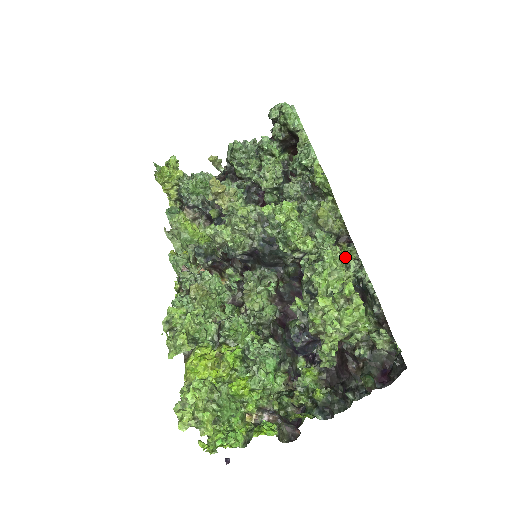
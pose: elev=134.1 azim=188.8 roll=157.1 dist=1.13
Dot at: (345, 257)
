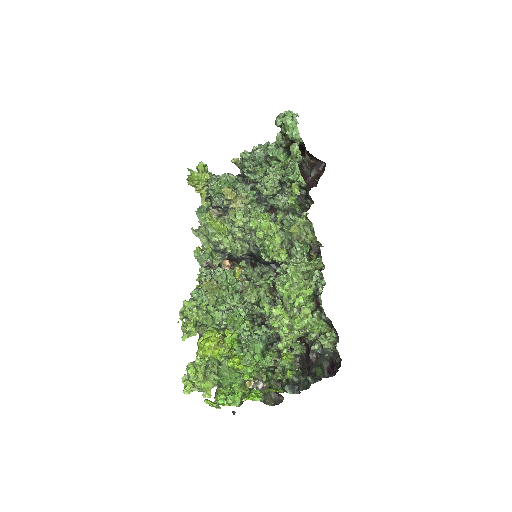
Dot at: (310, 268)
